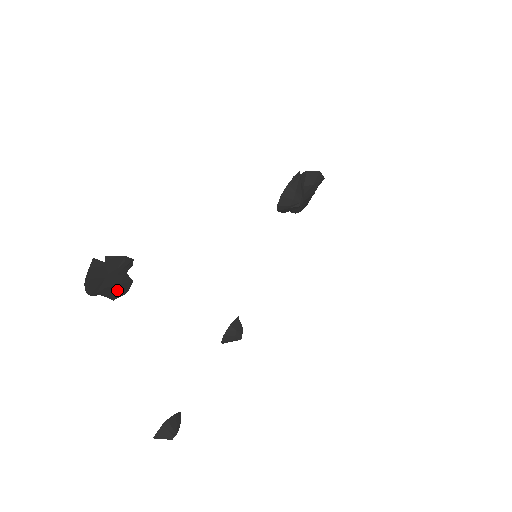
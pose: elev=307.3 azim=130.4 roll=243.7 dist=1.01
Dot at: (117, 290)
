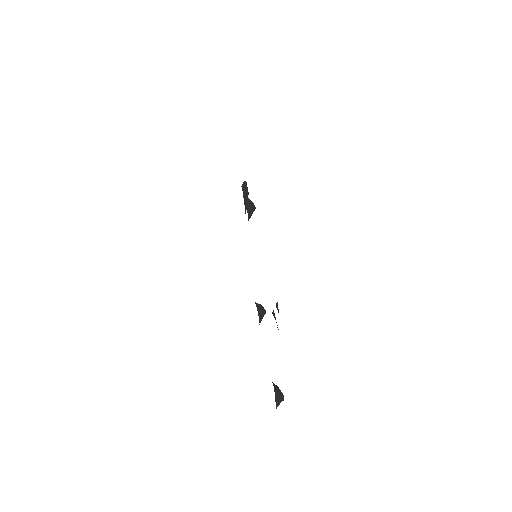
Dot at: occluded
